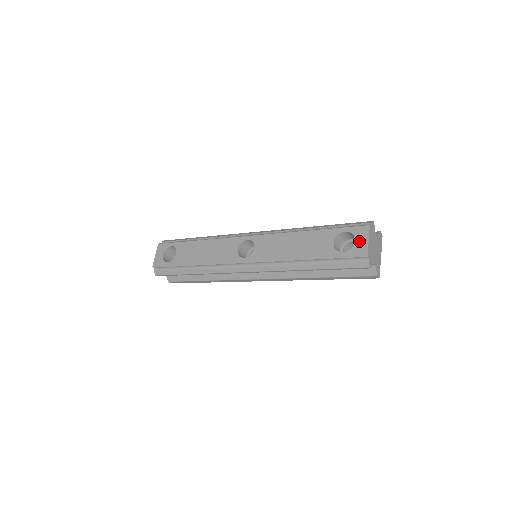
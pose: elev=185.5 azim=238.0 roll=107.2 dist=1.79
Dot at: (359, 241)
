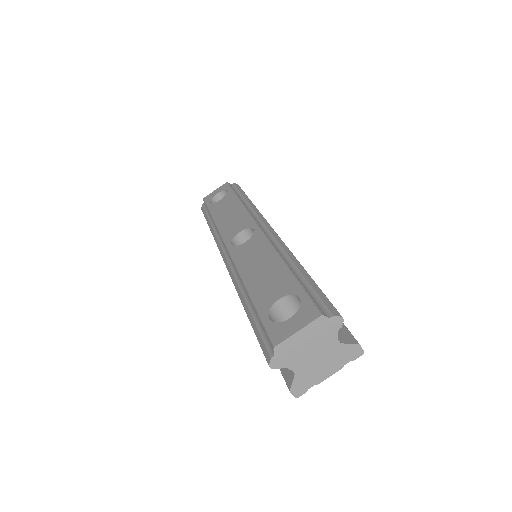
Dot at: (291, 322)
